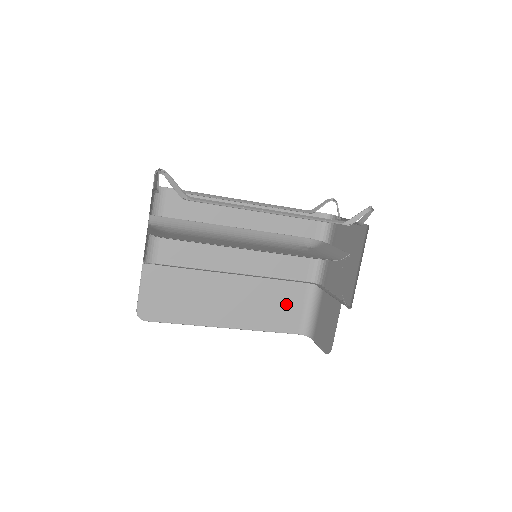
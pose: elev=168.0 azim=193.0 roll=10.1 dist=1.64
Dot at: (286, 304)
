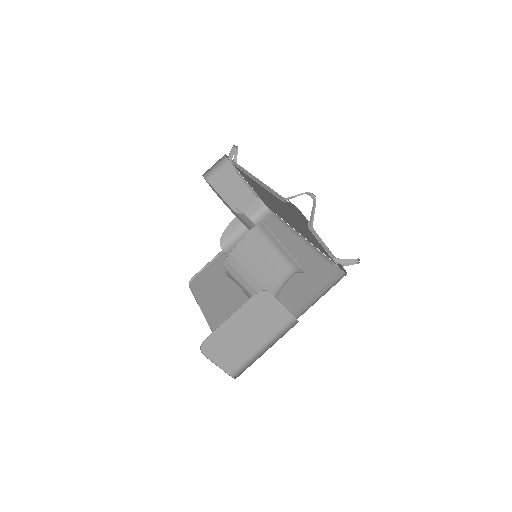
Dot at: occluded
